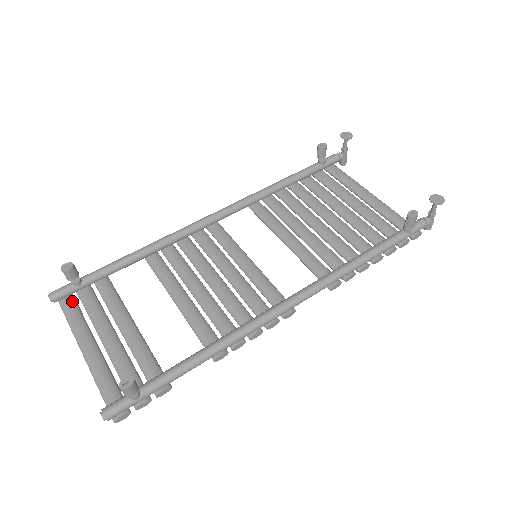
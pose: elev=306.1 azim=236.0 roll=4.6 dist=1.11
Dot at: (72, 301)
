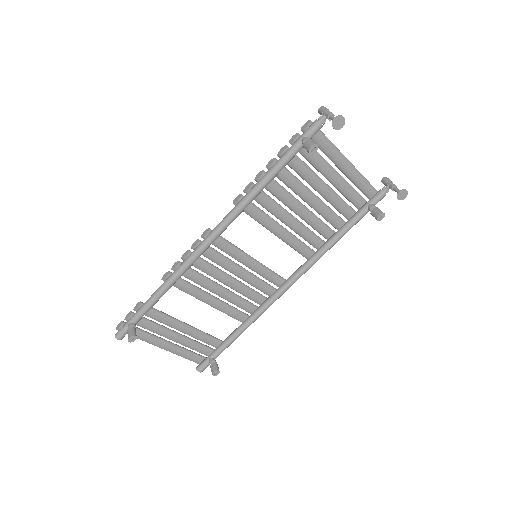
Dot at: occluded
